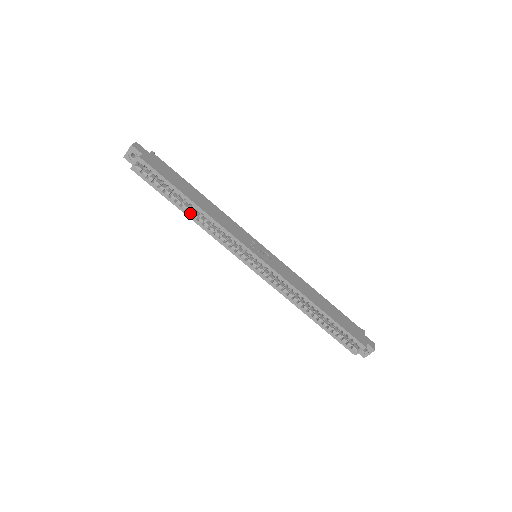
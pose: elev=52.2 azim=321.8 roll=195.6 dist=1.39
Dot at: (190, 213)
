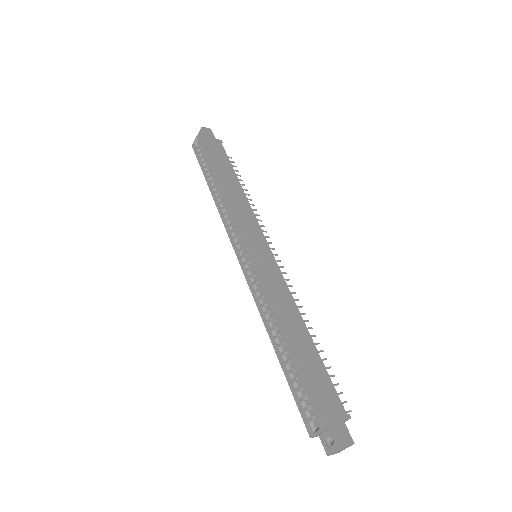
Dot at: (214, 191)
